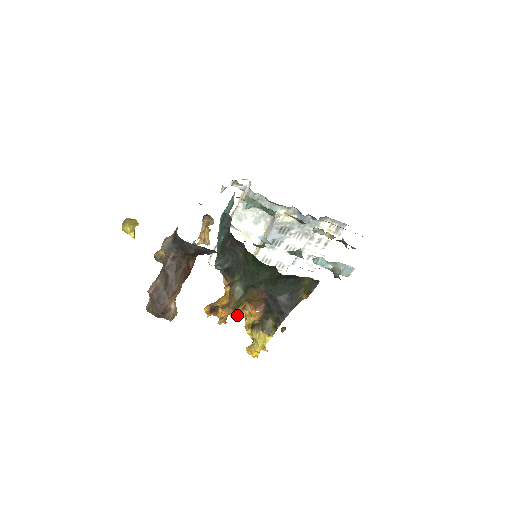
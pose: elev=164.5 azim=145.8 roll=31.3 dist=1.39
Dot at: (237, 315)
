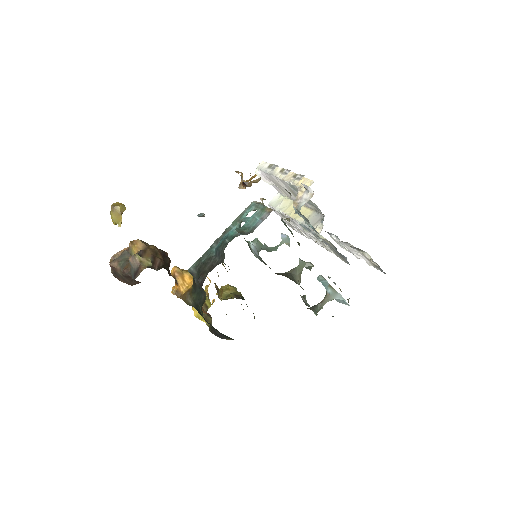
Dot at: occluded
